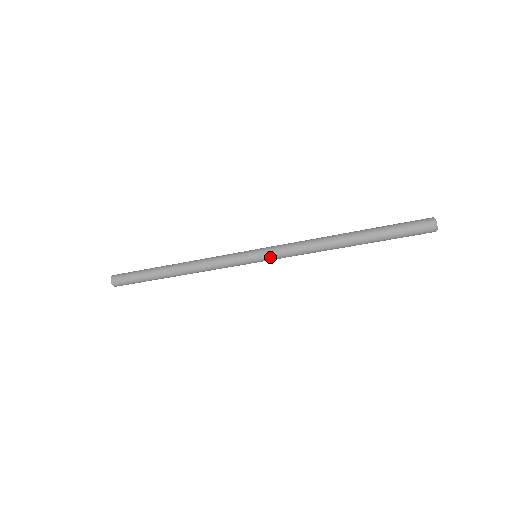
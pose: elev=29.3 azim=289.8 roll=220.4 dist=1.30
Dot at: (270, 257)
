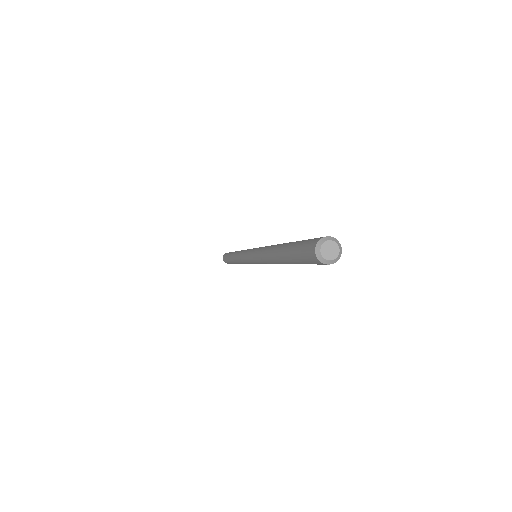
Dot at: (257, 263)
